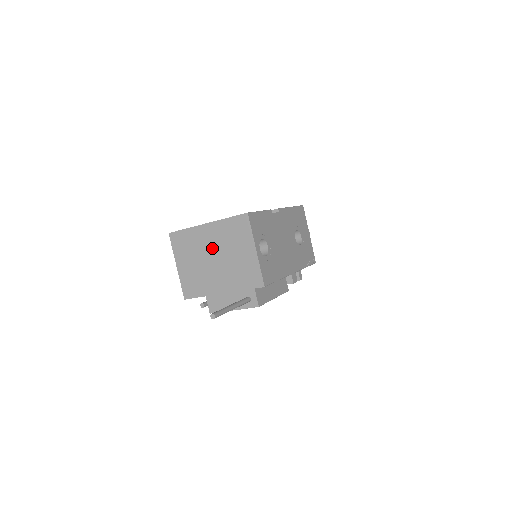
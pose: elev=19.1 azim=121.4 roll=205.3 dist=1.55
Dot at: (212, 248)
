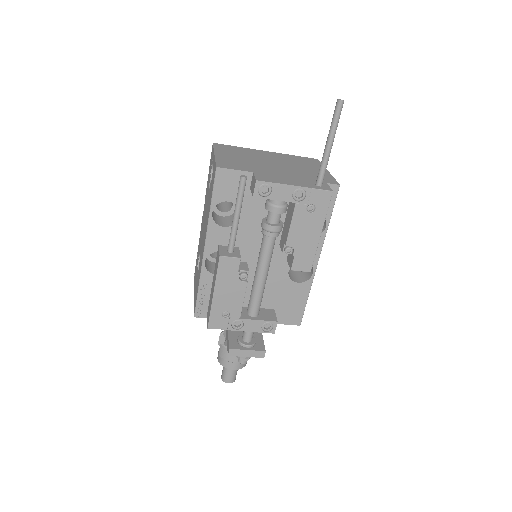
Dot at: (271, 159)
